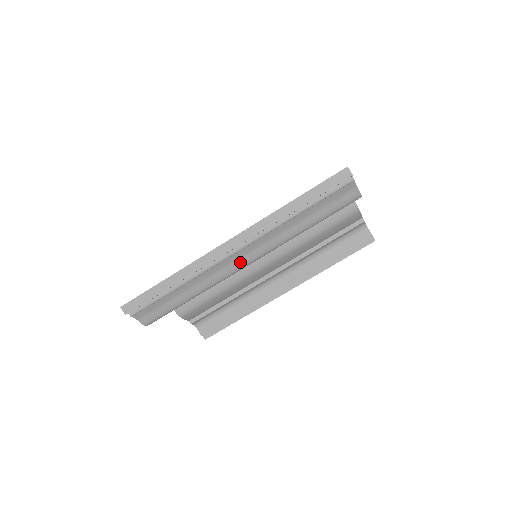
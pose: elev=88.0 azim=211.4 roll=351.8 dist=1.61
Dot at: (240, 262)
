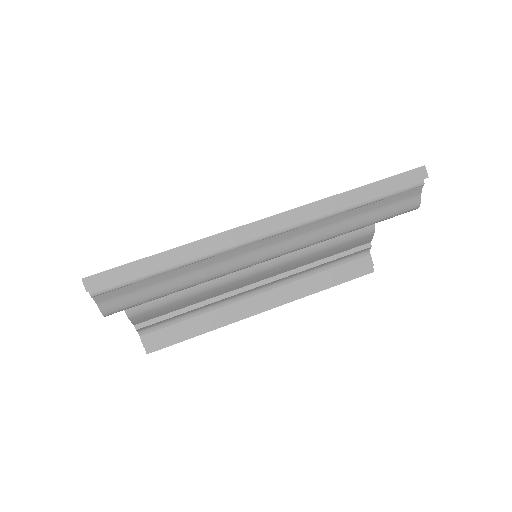
Dot at: (262, 253)
